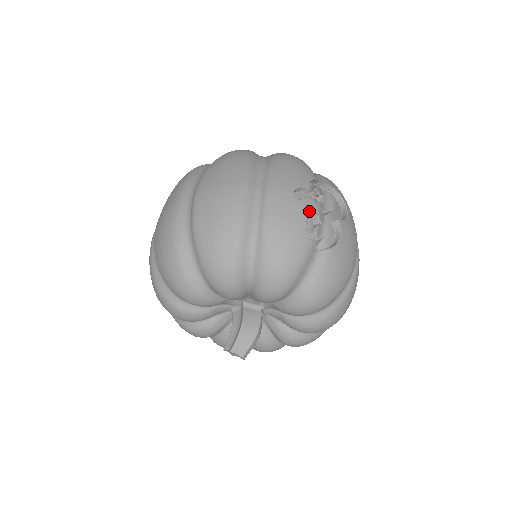
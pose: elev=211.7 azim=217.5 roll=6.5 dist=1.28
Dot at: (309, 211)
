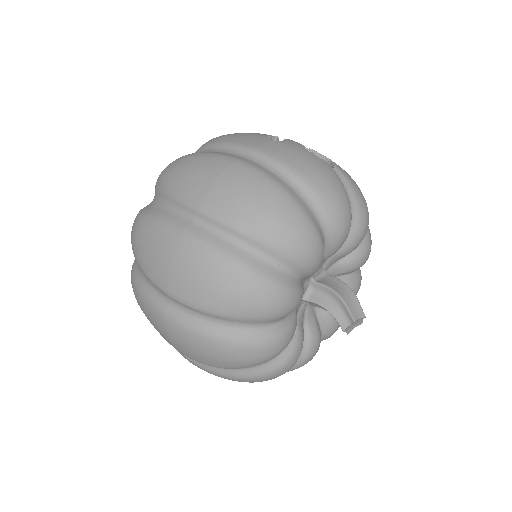
Dot at: (299, 145)
